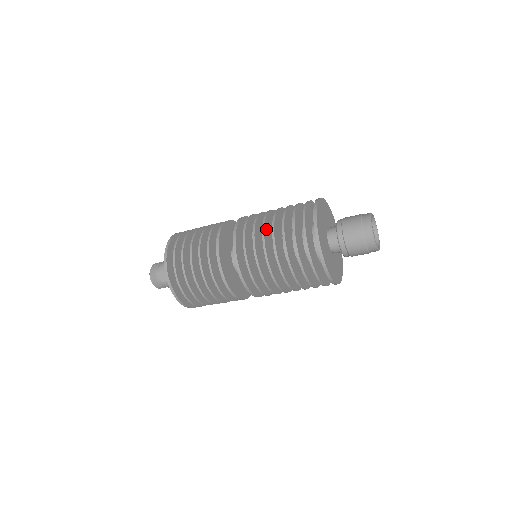
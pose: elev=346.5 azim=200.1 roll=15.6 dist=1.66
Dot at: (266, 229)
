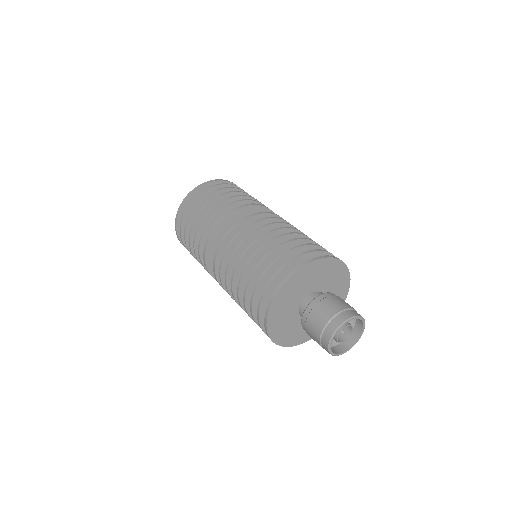
Dot at: (258, 244)
